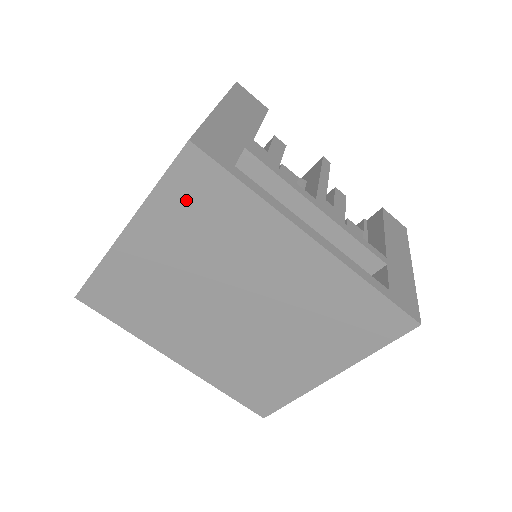
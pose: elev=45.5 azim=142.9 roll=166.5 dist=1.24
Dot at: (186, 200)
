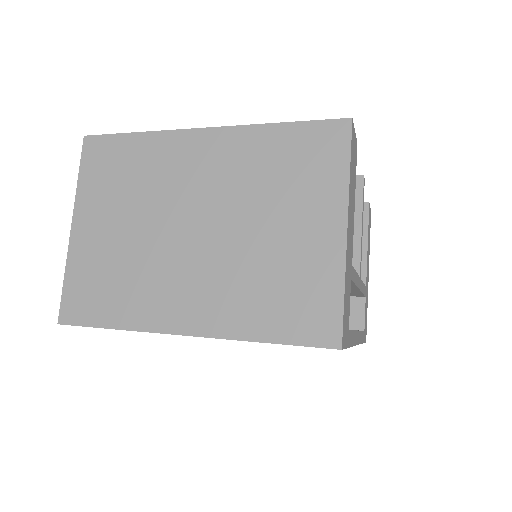
Dot at: occluded
